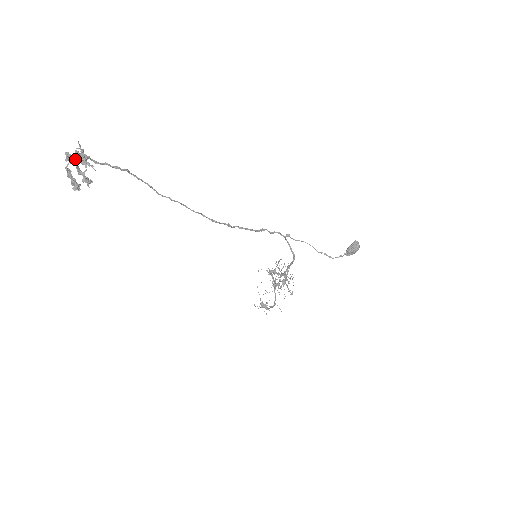
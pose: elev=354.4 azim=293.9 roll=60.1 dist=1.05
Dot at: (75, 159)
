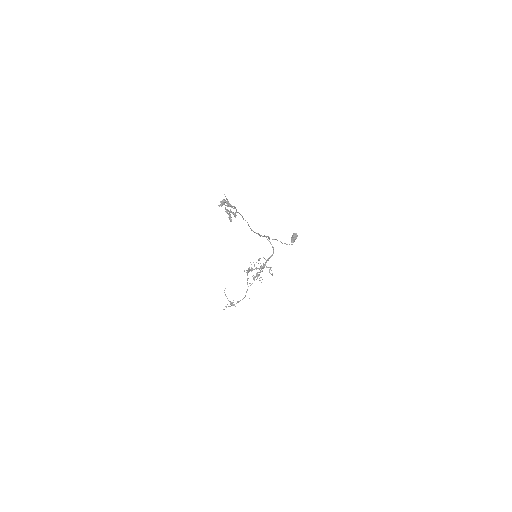
Dot at: (228, 204)
